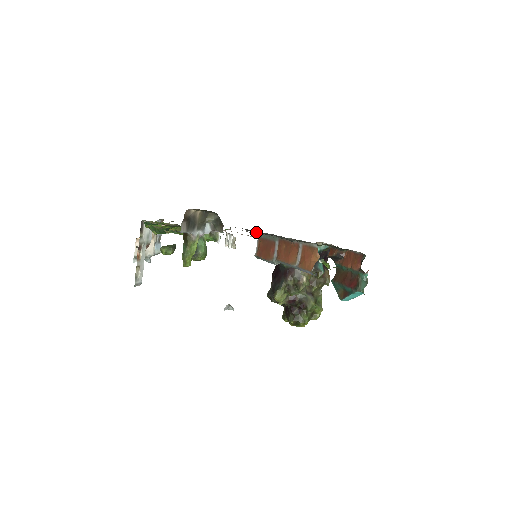
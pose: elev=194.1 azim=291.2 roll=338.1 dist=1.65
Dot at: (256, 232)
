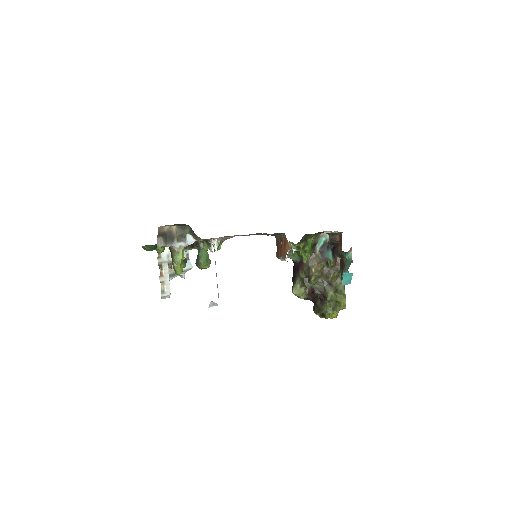
Dot at: occluded
